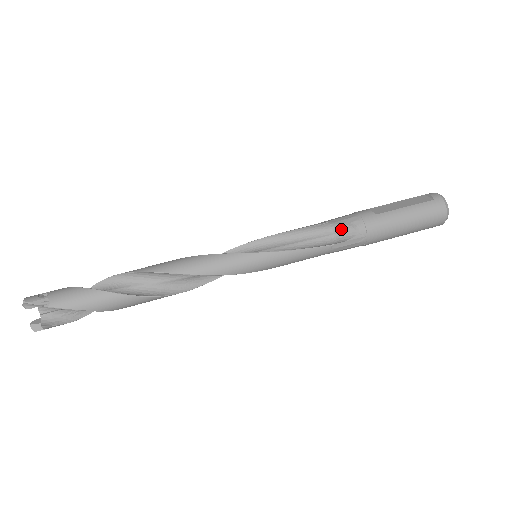
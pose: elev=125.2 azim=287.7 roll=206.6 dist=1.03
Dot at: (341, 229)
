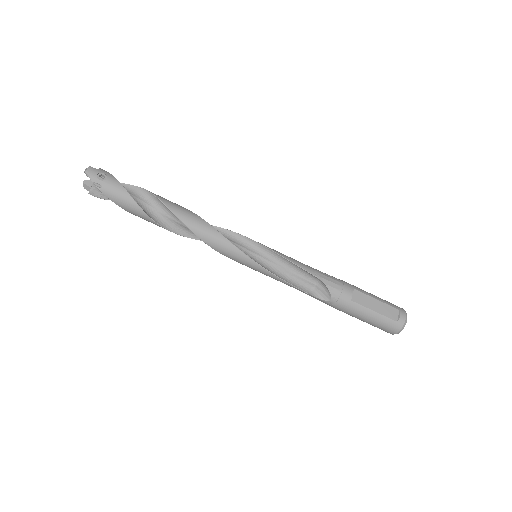
Dot at: (322, 288)
